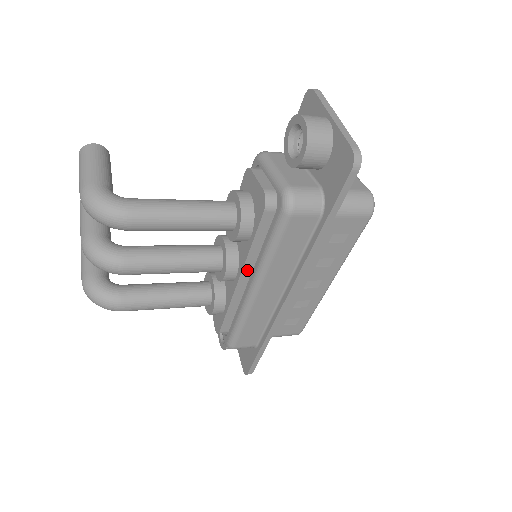
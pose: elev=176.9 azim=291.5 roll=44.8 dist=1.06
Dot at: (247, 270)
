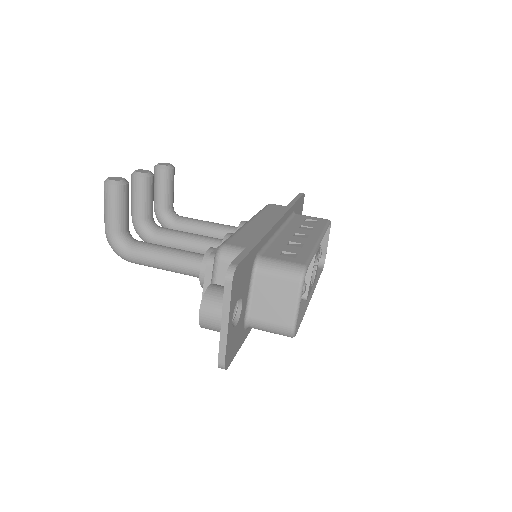
Dot at: occluded
